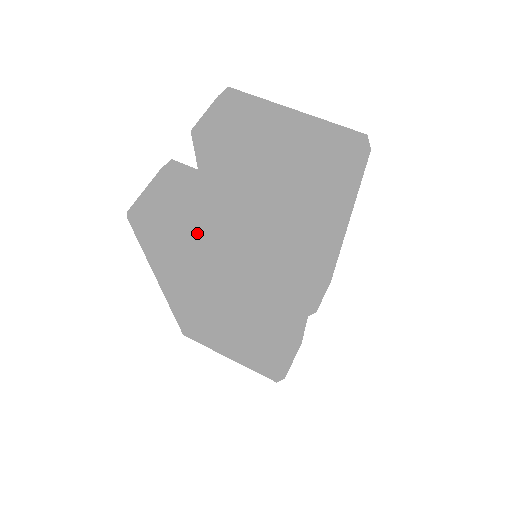
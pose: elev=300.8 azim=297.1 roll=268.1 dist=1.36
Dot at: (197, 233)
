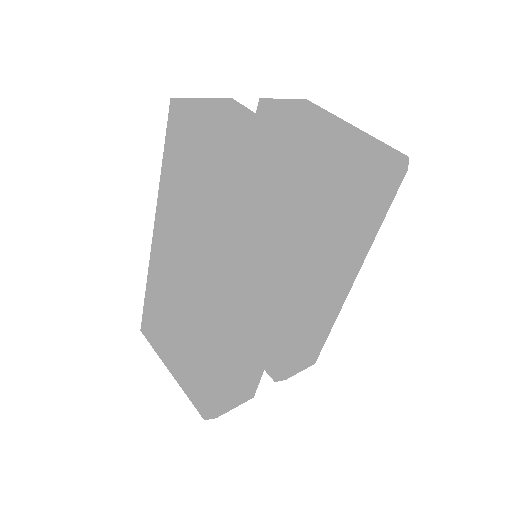
Dot at: (221, 126)
